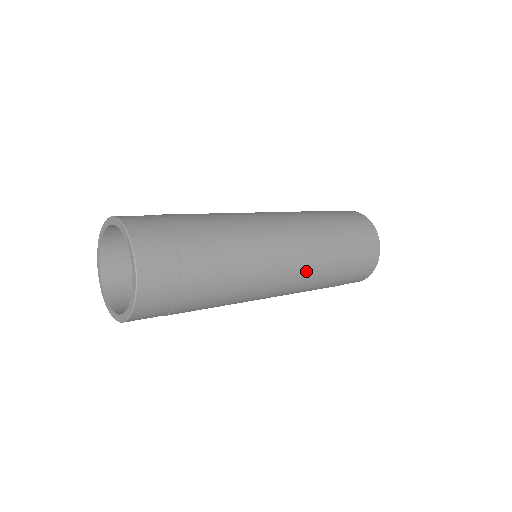
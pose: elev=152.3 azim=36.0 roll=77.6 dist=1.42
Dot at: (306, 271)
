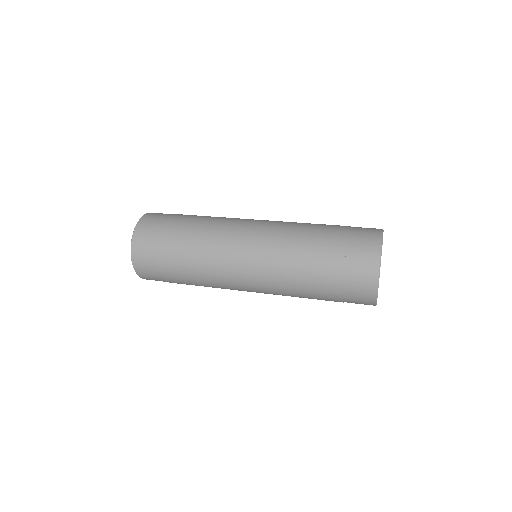
Dot at: (272, 265)
